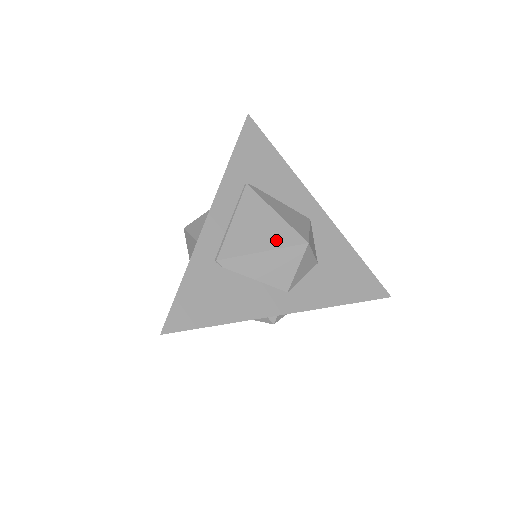
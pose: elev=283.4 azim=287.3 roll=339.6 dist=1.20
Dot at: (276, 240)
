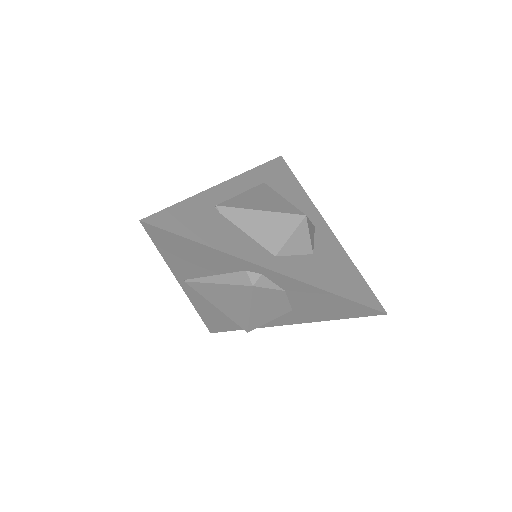
Dot at: (276, 208)
